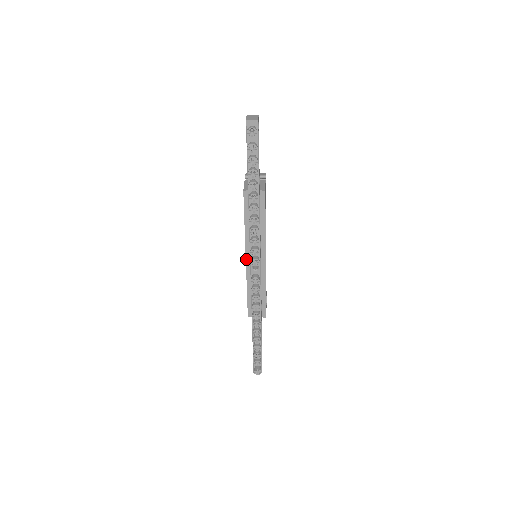
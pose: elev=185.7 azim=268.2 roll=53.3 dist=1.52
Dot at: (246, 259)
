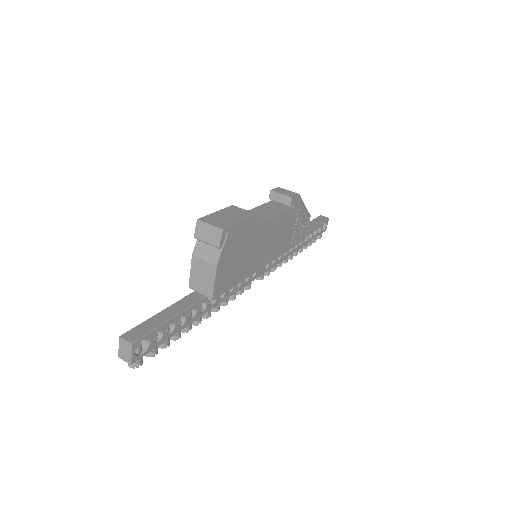
Dot at: occluded
